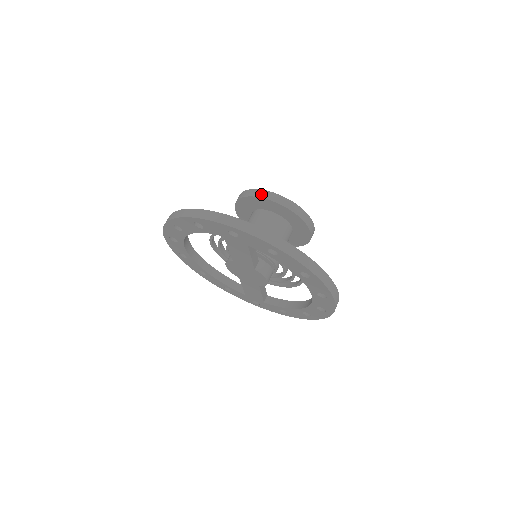
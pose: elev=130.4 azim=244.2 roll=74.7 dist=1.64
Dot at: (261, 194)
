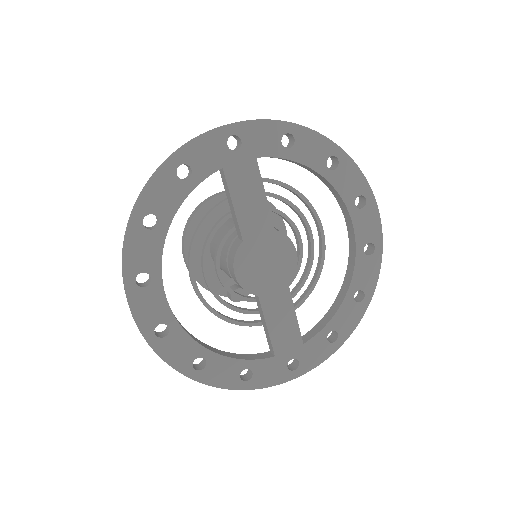
Dot at: (210, 197)
